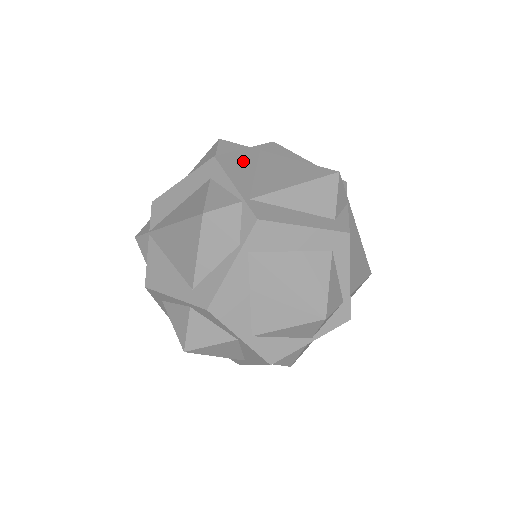
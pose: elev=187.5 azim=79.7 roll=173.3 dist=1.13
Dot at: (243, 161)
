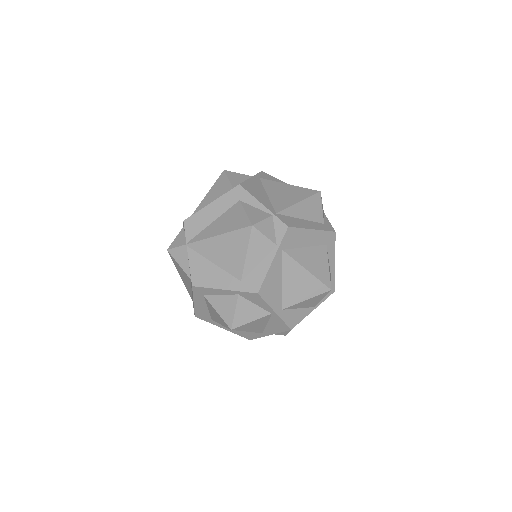
Dot at: (256, 187)
